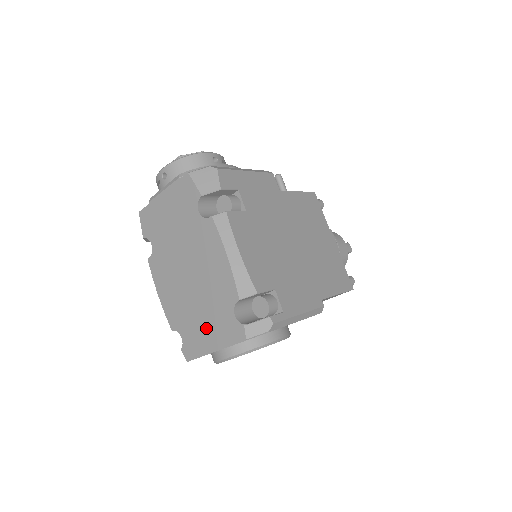
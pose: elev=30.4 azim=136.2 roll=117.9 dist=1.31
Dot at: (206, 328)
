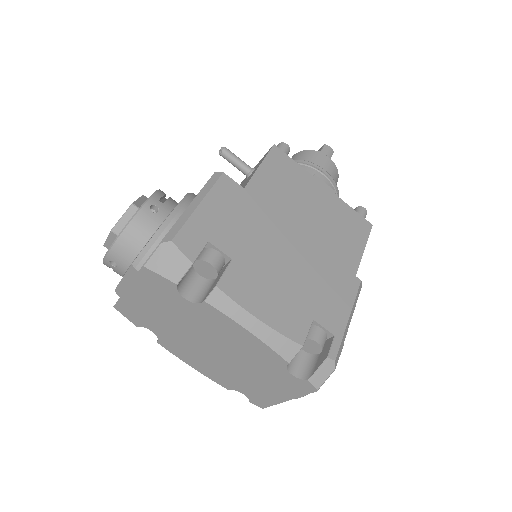
Dot at: (265, 386)
